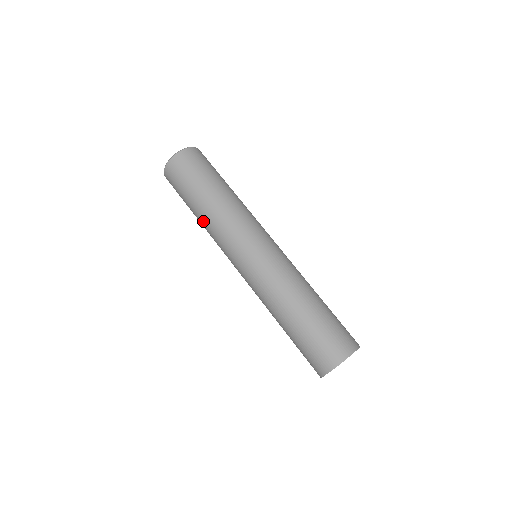
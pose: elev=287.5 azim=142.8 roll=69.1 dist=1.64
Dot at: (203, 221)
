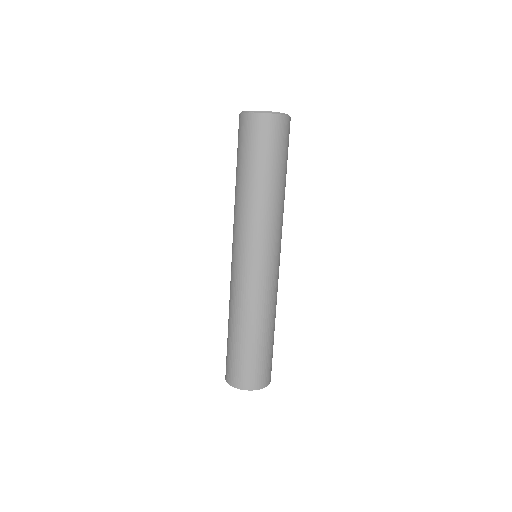
Dot at: occluded
